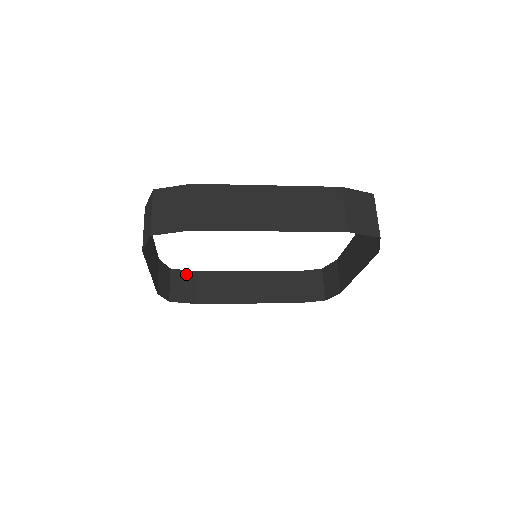
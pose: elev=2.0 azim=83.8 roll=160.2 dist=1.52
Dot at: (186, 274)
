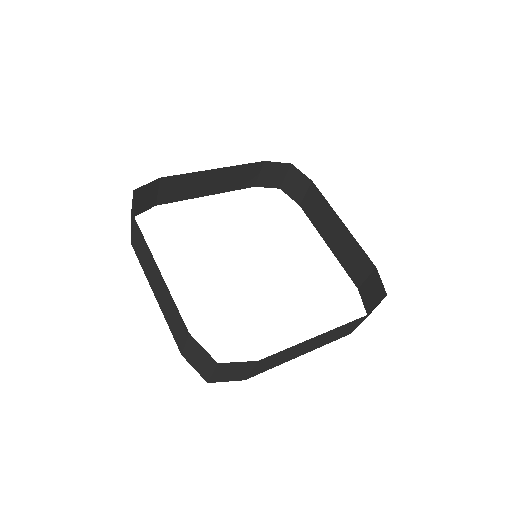
Dot at: (149, 186)
